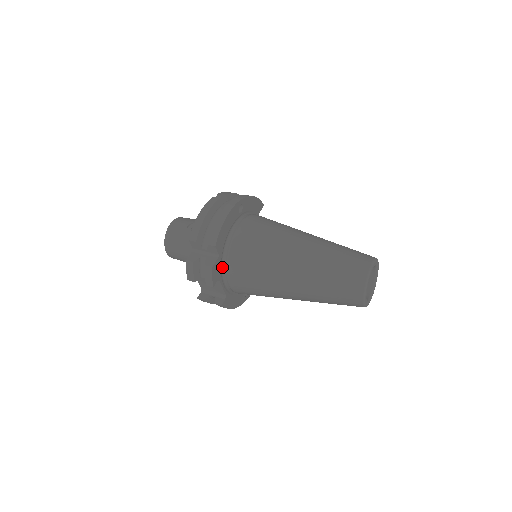
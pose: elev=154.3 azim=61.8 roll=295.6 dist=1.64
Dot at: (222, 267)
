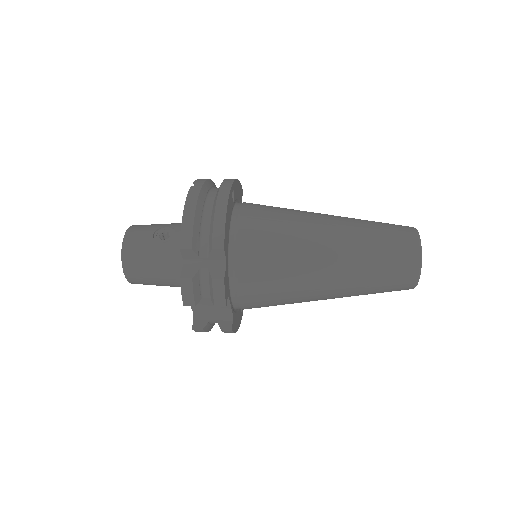
Dot at: (228, 277)
